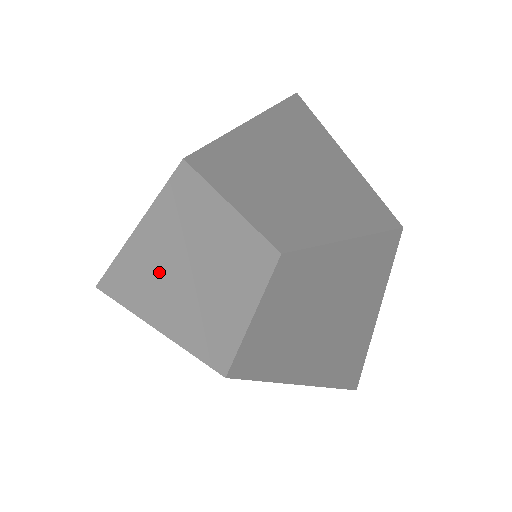
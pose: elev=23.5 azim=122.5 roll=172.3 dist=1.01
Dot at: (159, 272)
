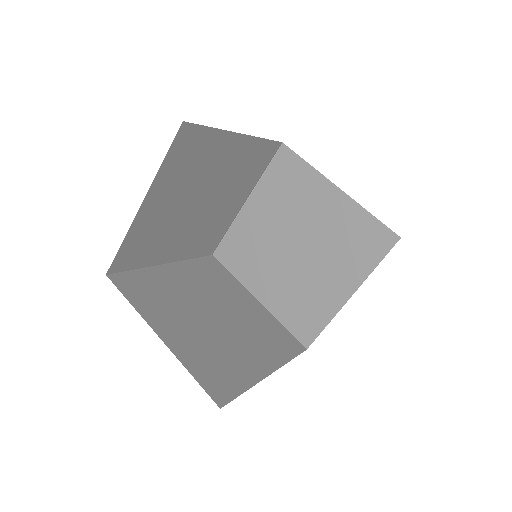
Dot at: (168, 296)
